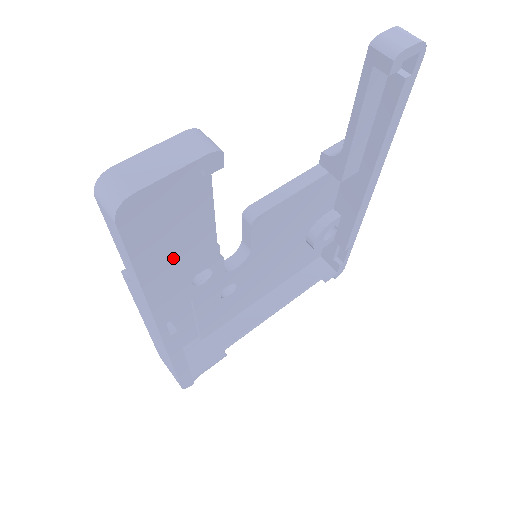
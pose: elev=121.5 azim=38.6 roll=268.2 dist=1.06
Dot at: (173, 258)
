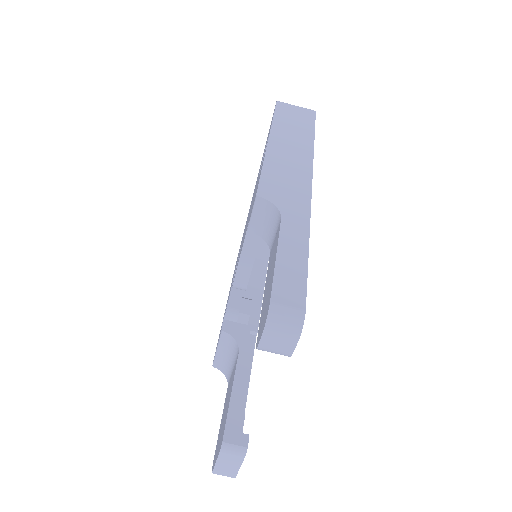
Dot at: occluded
